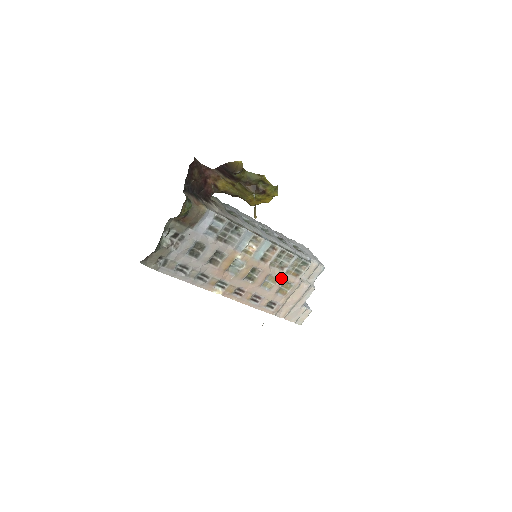
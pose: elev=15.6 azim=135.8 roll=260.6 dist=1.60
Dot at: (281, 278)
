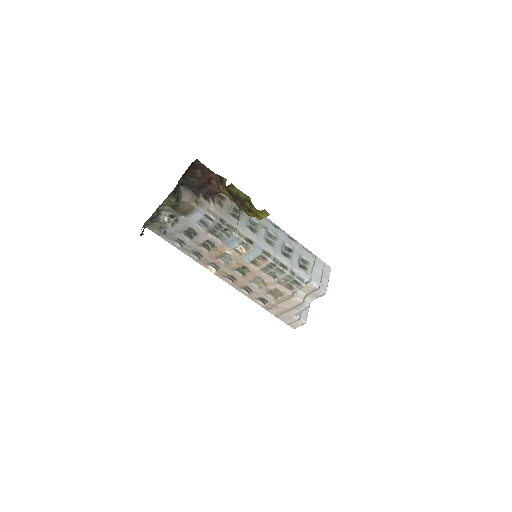
Dot at: (271, 284)
